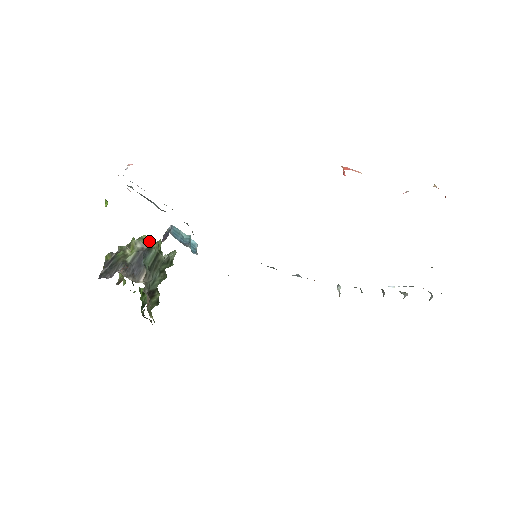
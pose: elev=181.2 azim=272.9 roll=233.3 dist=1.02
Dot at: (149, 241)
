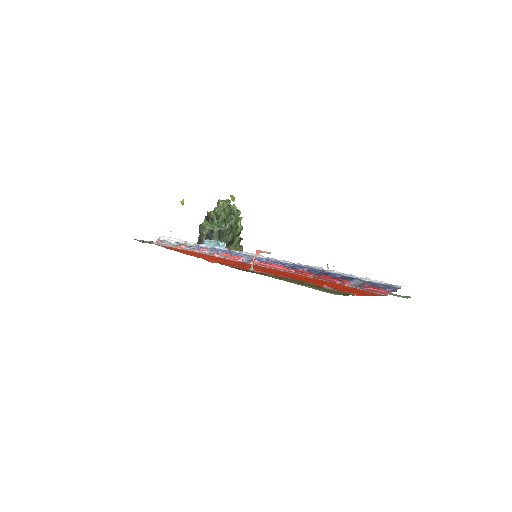
Dot at: (219, 211)
